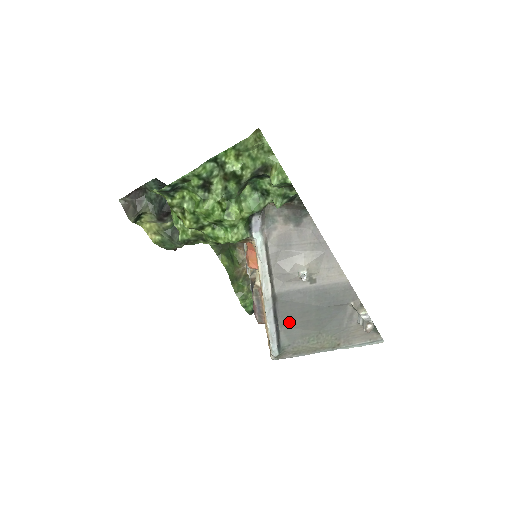
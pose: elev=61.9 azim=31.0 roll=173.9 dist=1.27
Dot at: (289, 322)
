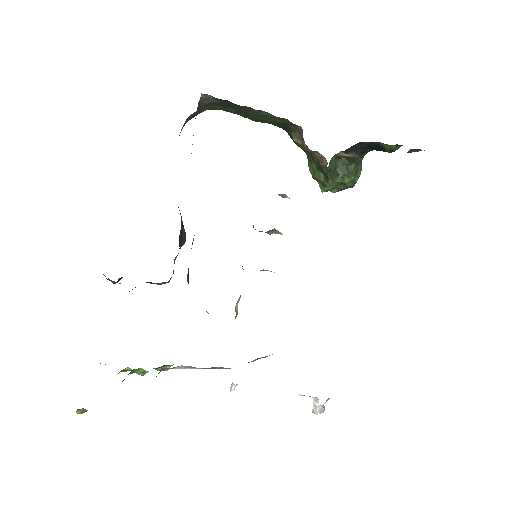
Dot at: occluded
